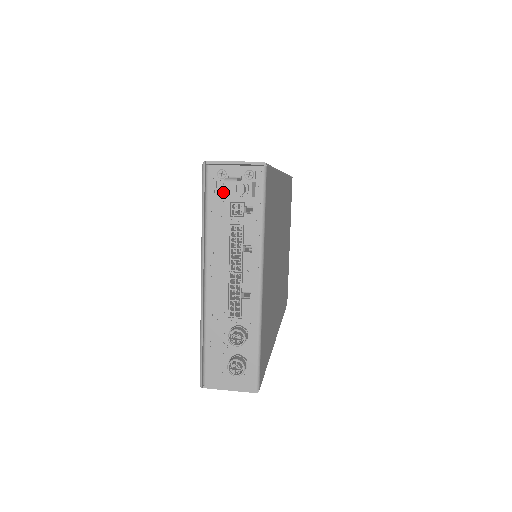
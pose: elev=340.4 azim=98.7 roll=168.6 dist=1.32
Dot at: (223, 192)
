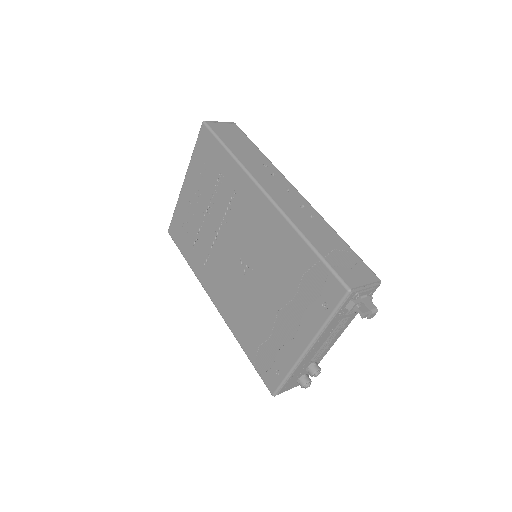
Dot at: (357, 310)
